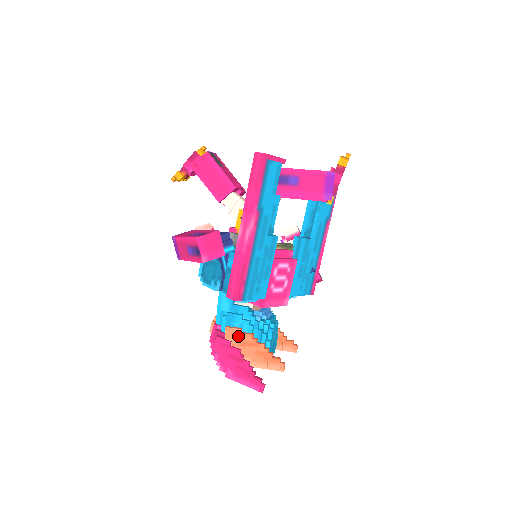
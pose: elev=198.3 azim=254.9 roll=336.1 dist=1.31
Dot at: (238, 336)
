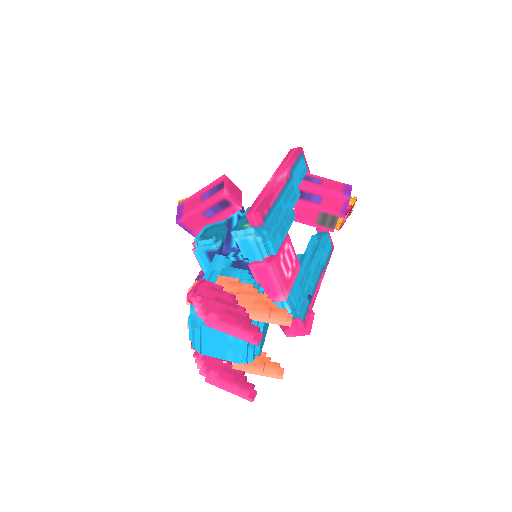
Dot at: (234, 284)
